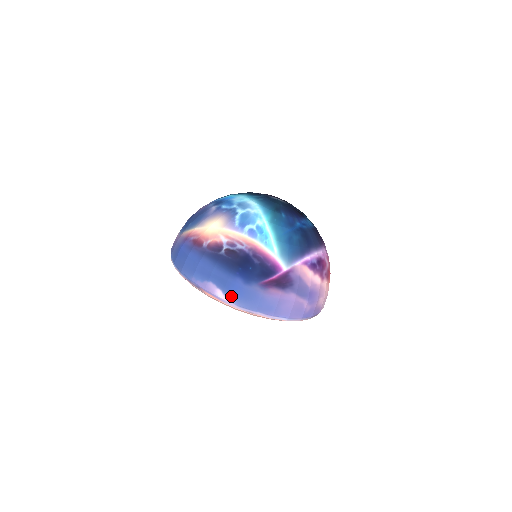
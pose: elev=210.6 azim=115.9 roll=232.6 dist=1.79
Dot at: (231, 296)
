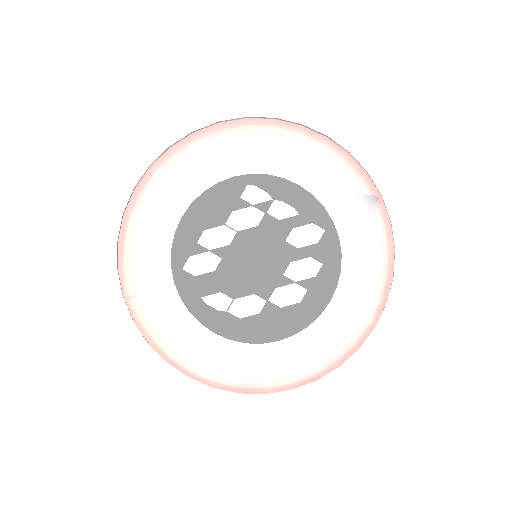
Dot at: occluded
